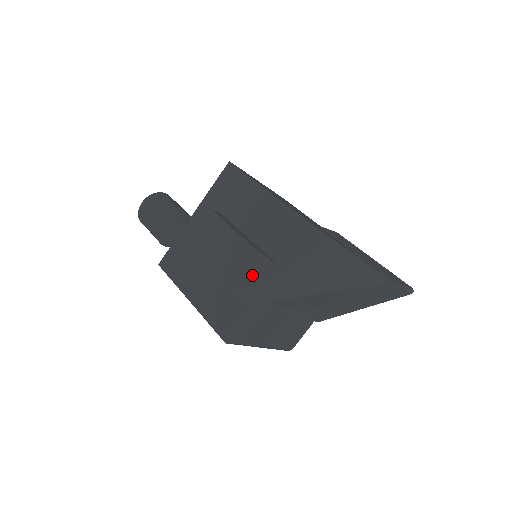
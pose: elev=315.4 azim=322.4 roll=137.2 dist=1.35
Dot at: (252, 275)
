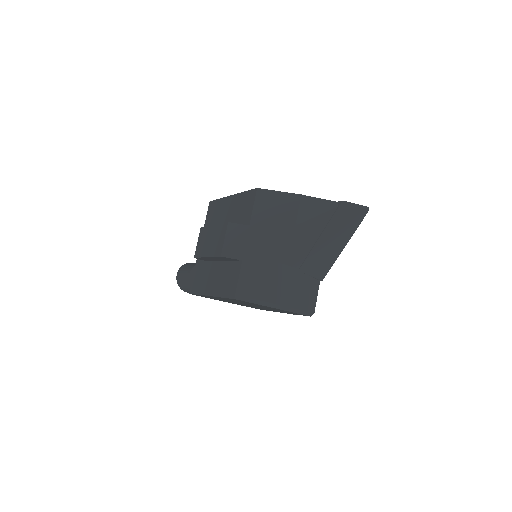
Dot at: (231, 240)
